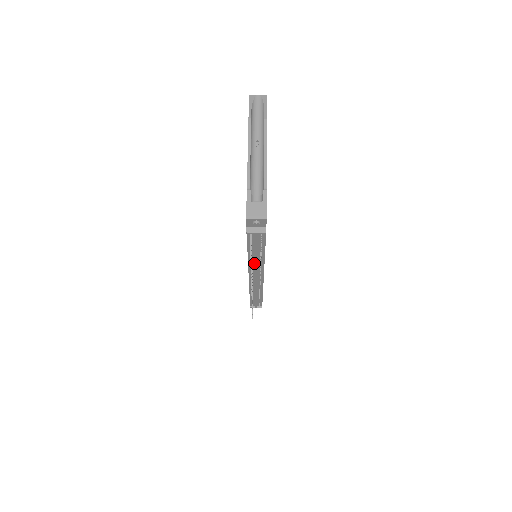
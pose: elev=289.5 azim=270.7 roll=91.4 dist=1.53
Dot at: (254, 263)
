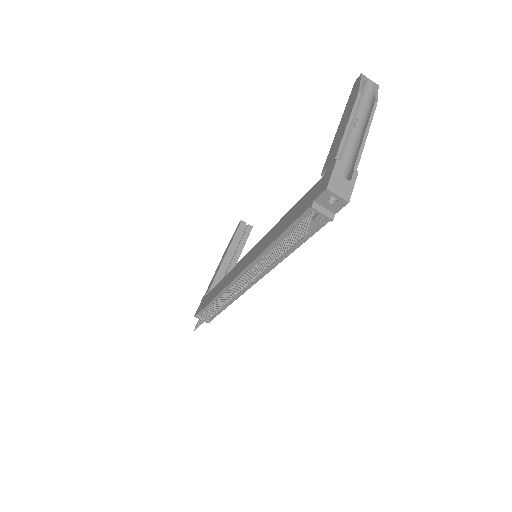
Dot at: occluded
